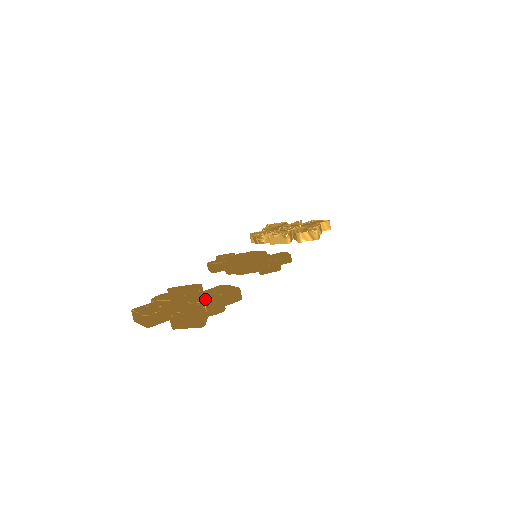
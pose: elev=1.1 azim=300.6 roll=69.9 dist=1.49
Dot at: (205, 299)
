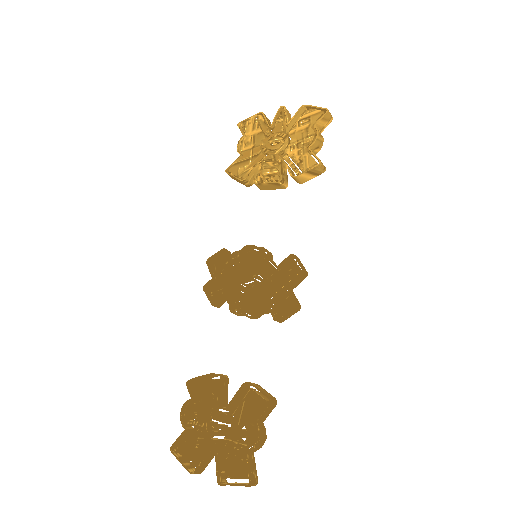
Dot at: (240, 433)
